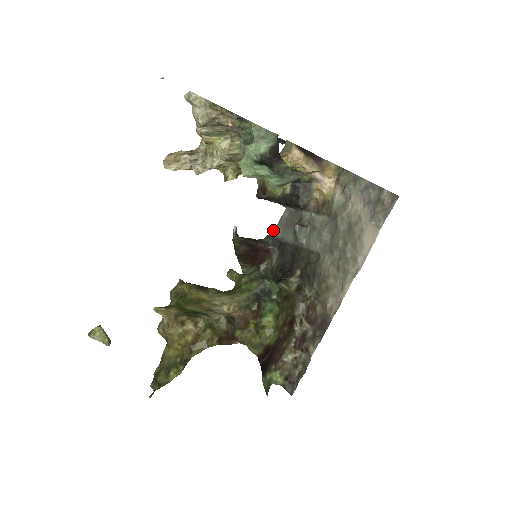
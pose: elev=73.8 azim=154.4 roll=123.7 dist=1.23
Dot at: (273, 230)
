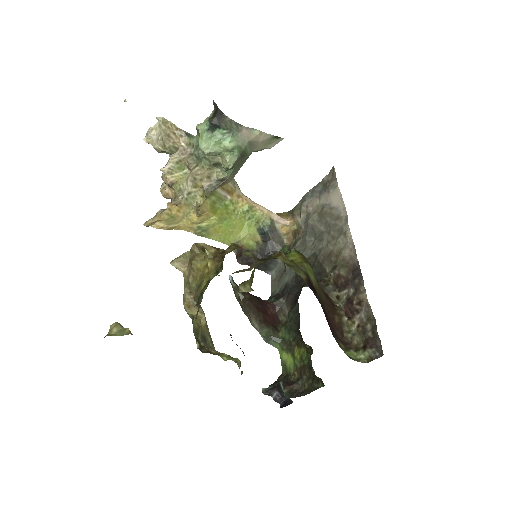
Dot at: occluded
